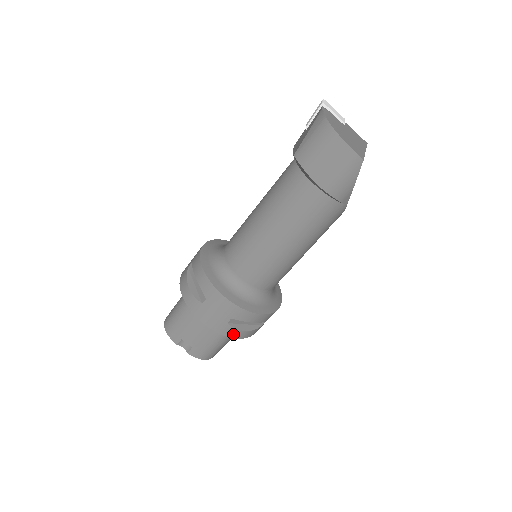
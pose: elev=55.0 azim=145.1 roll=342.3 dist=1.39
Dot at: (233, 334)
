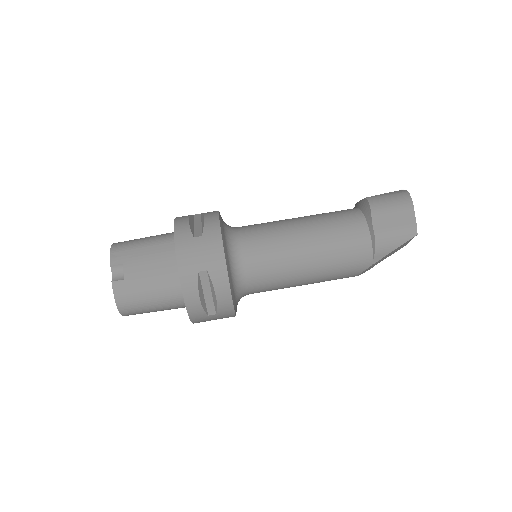
Dot at: (189, 290)
